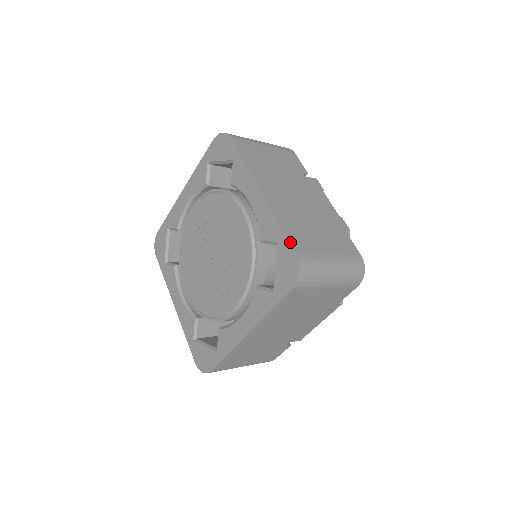
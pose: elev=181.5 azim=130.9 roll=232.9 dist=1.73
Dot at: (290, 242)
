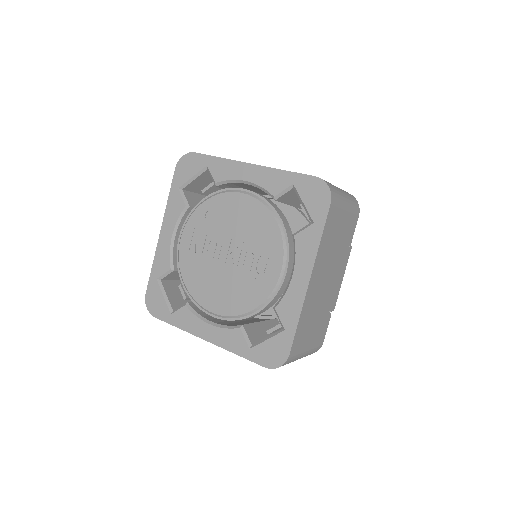
Dot at: (304, 174)
